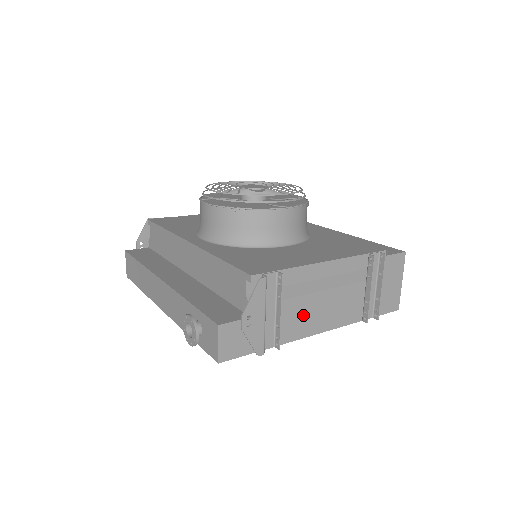
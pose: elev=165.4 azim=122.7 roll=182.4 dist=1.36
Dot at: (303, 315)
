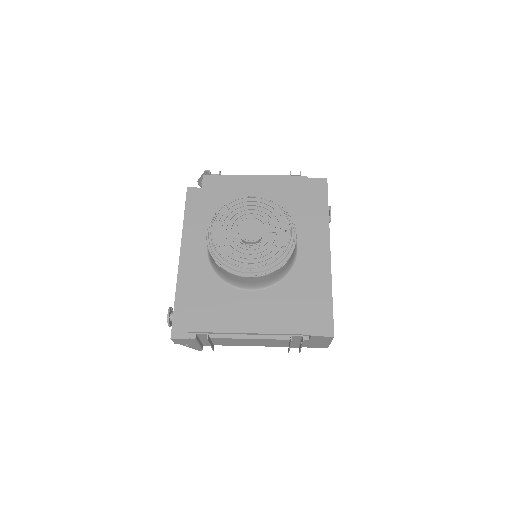
Dot at: (234, 342)
